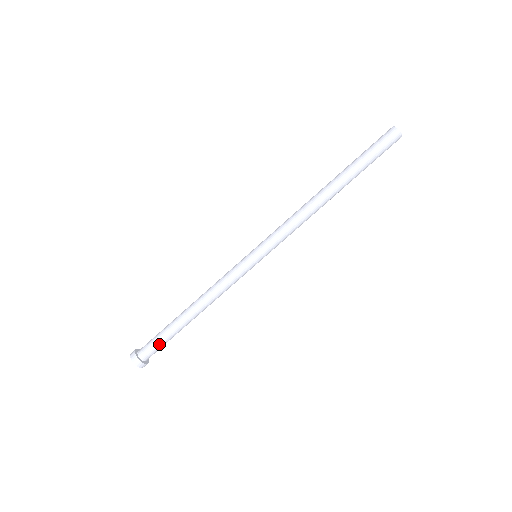
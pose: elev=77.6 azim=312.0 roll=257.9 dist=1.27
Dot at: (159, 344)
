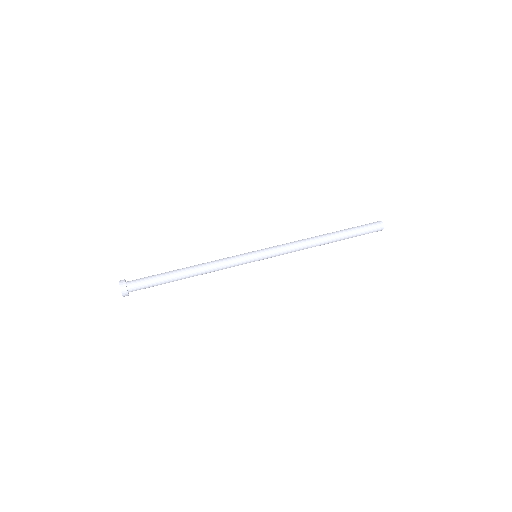
Dot at: (148, 278)
